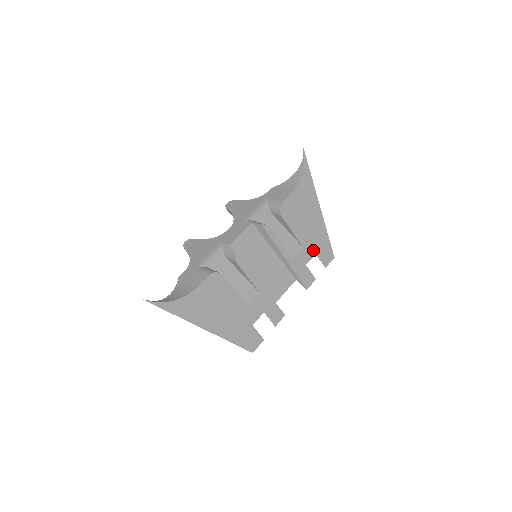
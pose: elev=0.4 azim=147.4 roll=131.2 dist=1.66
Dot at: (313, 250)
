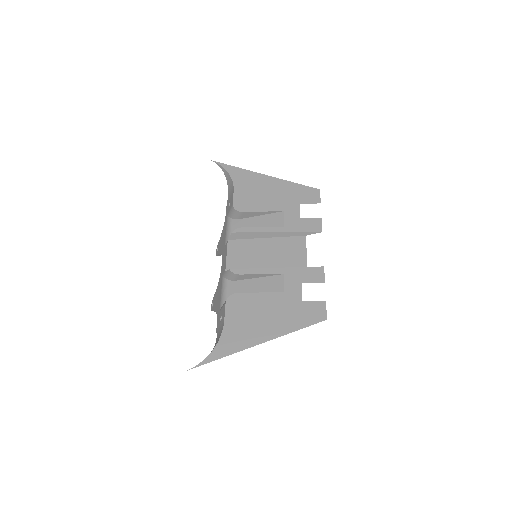
Dot at: (295, 204)
